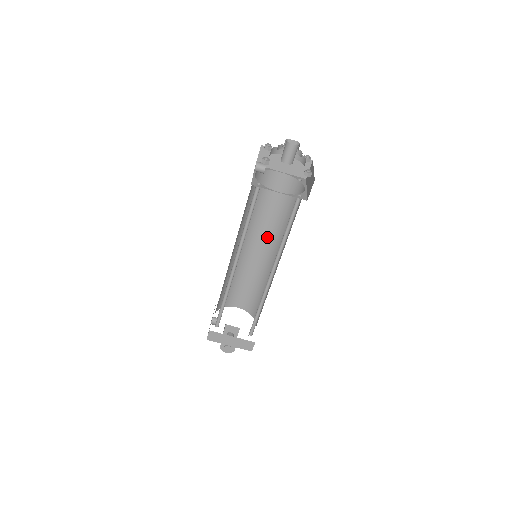
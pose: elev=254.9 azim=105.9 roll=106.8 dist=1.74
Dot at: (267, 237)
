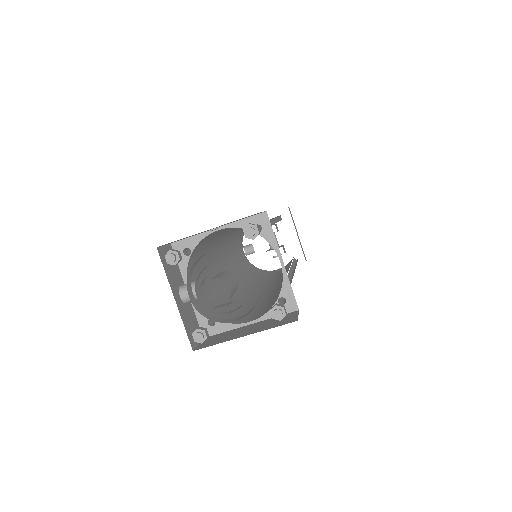
Dot at: occluded
